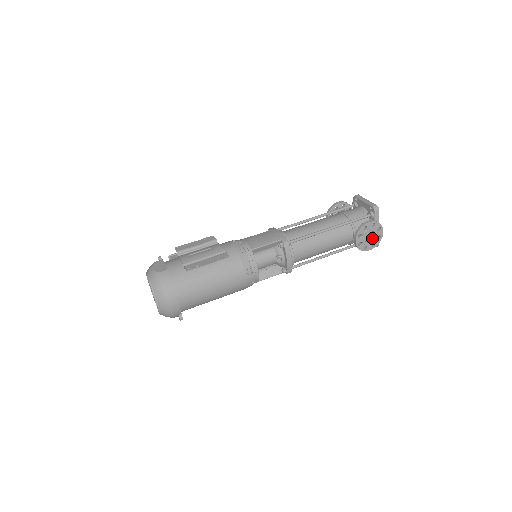
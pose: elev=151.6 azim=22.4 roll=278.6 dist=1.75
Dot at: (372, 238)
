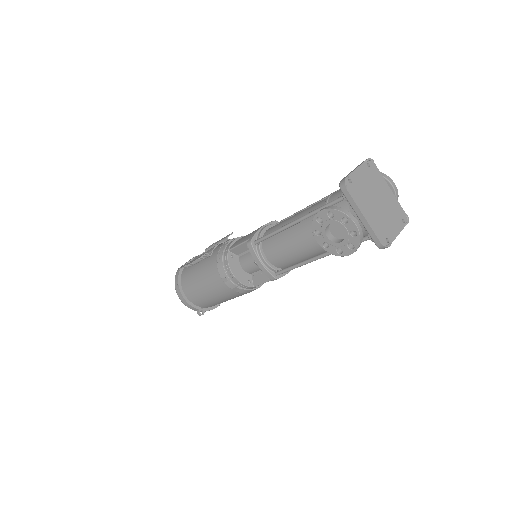
Dot at: (345, 235)
